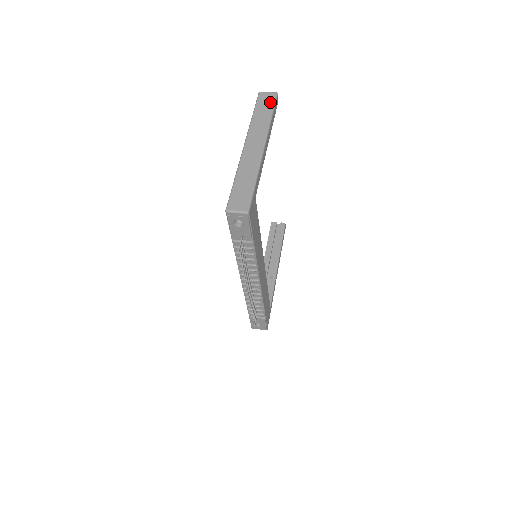
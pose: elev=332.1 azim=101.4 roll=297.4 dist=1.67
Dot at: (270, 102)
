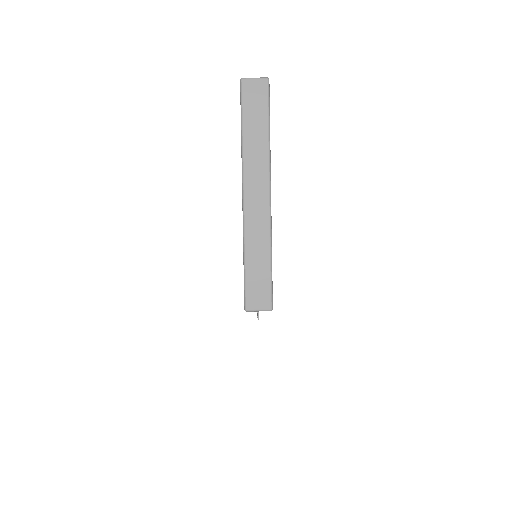
Dot at: (262, 102)
